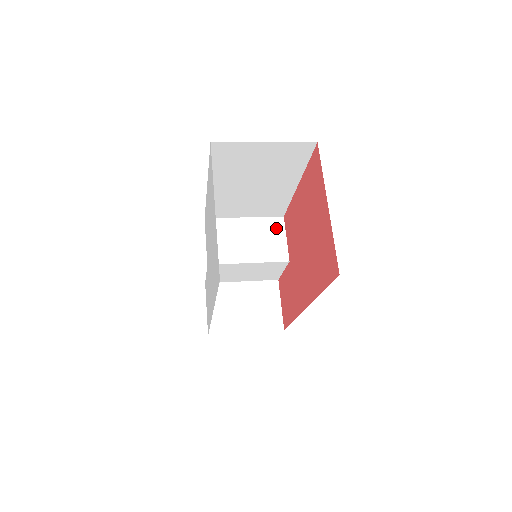
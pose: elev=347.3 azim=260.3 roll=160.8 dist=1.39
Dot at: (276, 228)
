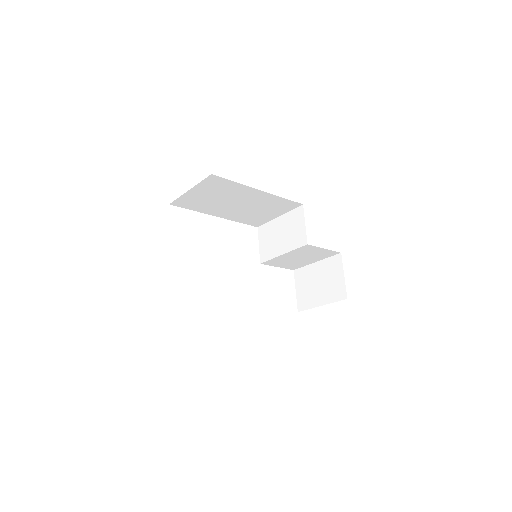
Dot at: (298, 217)
